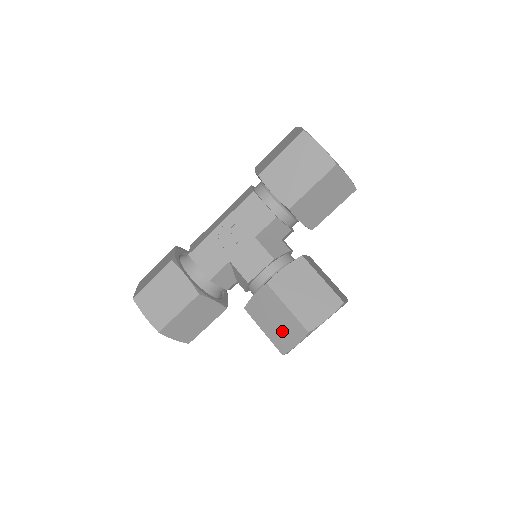
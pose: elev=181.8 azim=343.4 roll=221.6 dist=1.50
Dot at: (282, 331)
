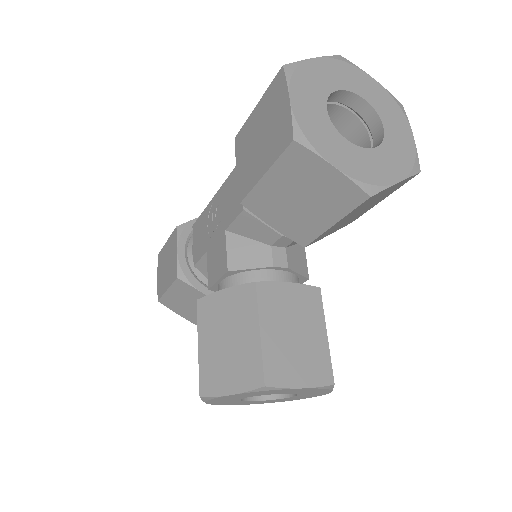
Dot at: occluded
